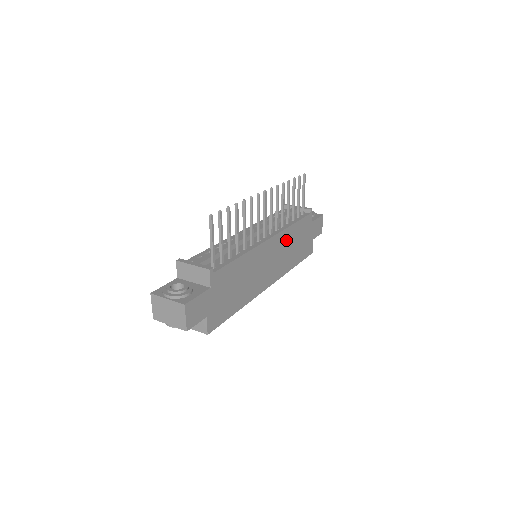
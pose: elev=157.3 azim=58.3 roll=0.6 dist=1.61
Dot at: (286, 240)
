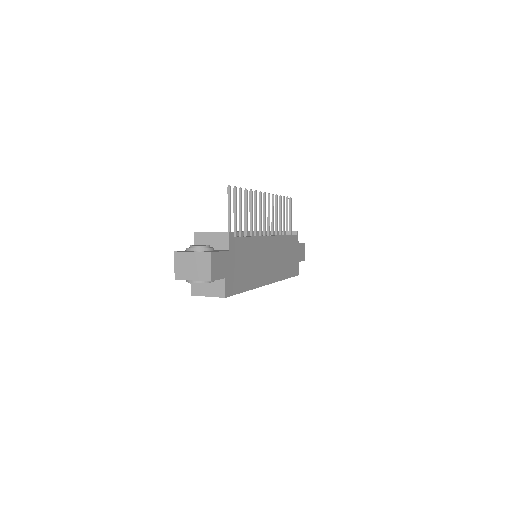
Dot at: (280, 247)
